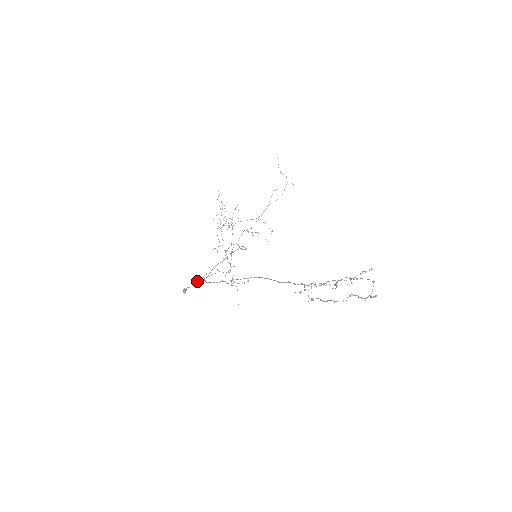
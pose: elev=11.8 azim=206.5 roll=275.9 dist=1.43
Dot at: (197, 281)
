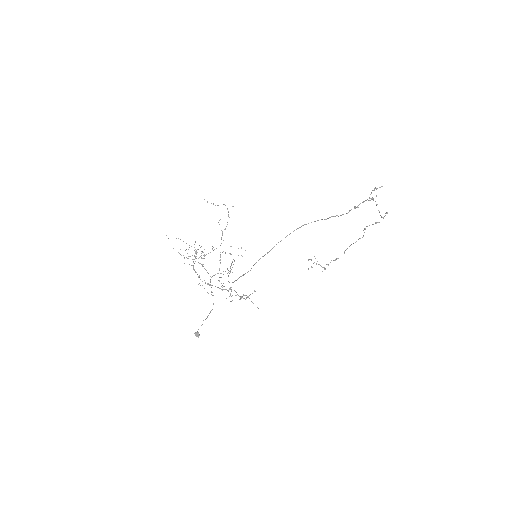
Dot at: (203, 320)
